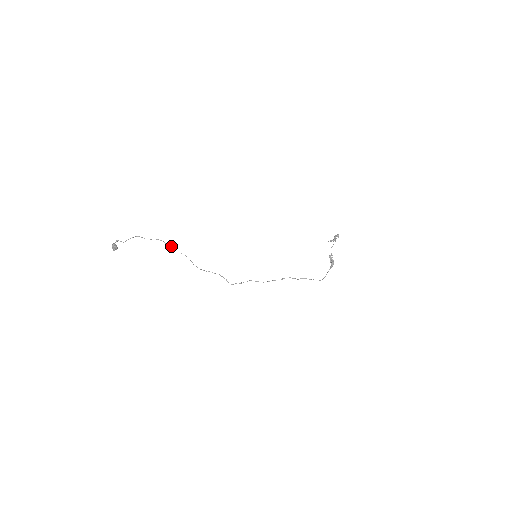
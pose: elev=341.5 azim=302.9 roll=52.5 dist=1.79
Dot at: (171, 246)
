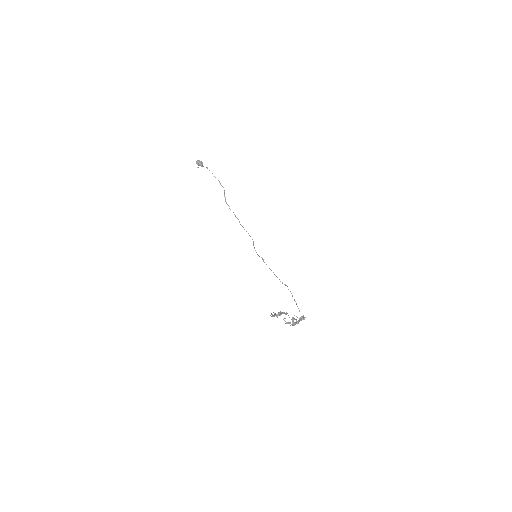
Dot at: (224, 190)
